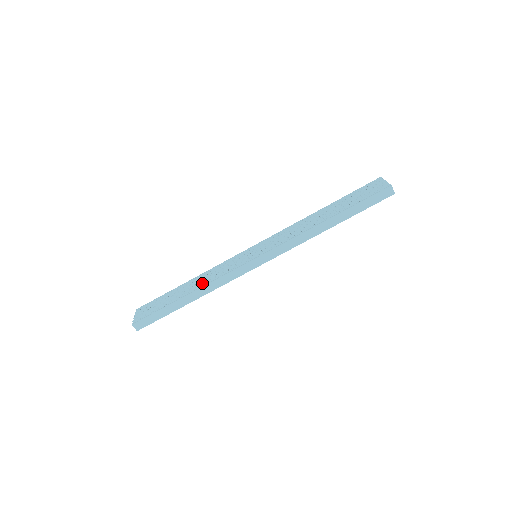
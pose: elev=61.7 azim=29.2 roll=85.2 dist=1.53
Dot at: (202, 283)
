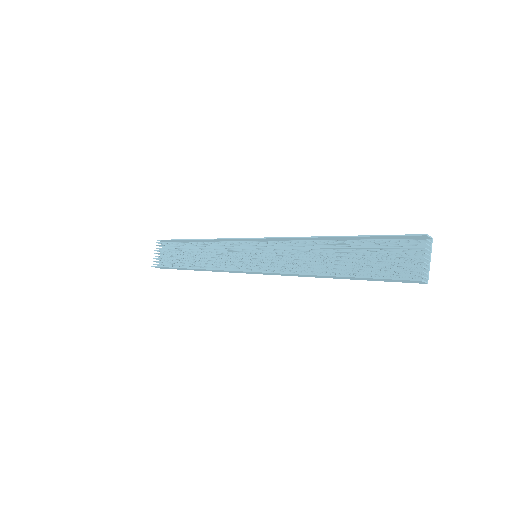
Dot at: (204, 260)
